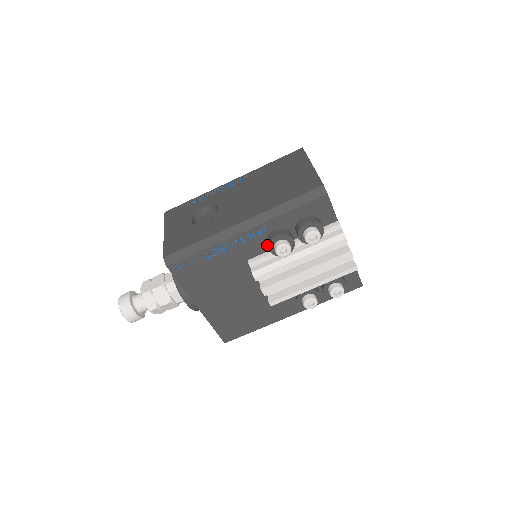
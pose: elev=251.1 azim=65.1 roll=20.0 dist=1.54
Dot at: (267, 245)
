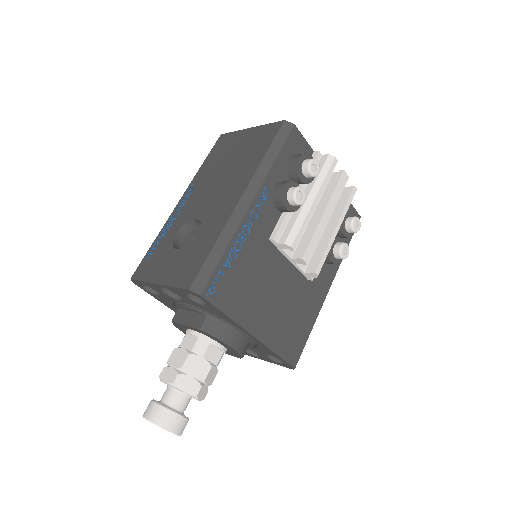
Dot at: (276, 210)
